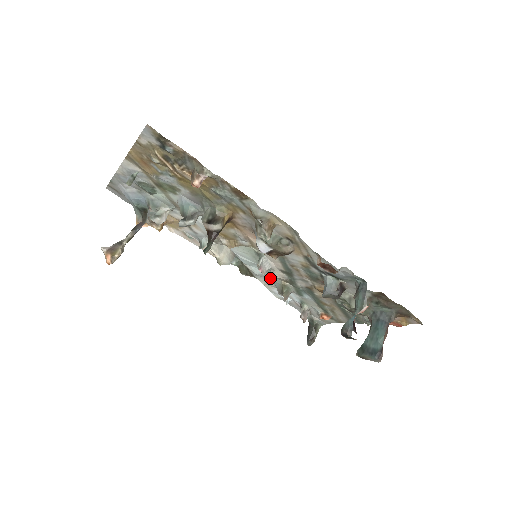
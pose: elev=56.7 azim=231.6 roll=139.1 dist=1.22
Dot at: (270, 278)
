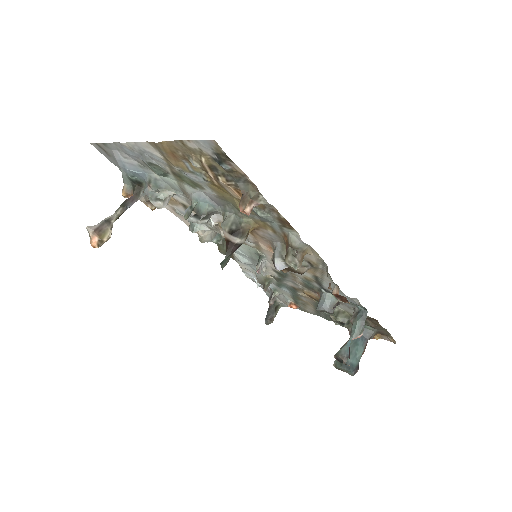
Dot at: (254, 267)
